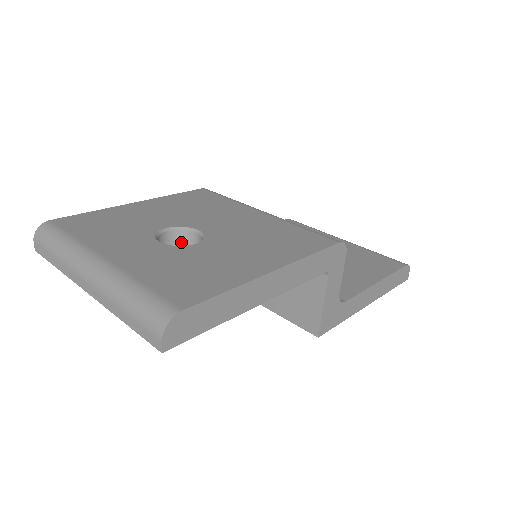
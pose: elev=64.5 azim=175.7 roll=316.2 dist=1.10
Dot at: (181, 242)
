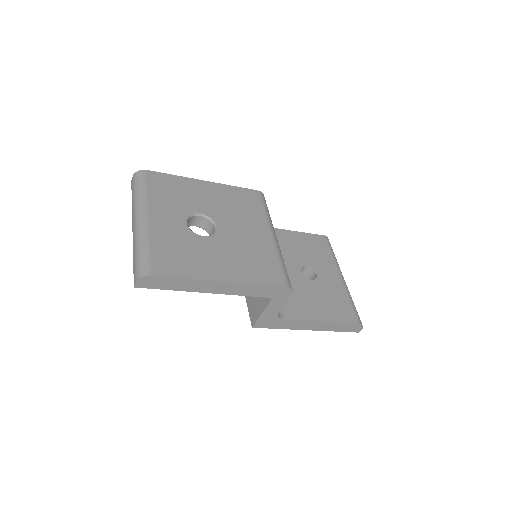
Dot at: (206, 225)
